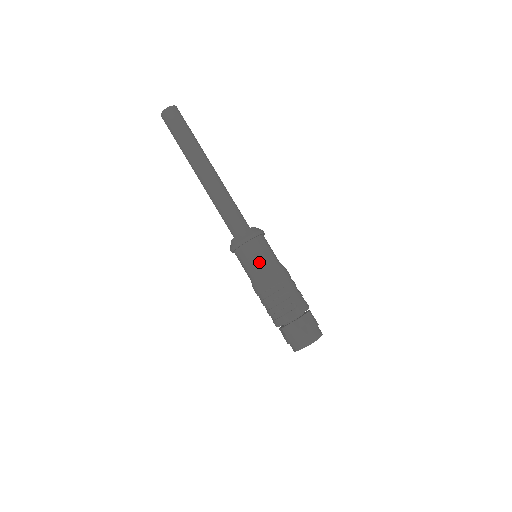
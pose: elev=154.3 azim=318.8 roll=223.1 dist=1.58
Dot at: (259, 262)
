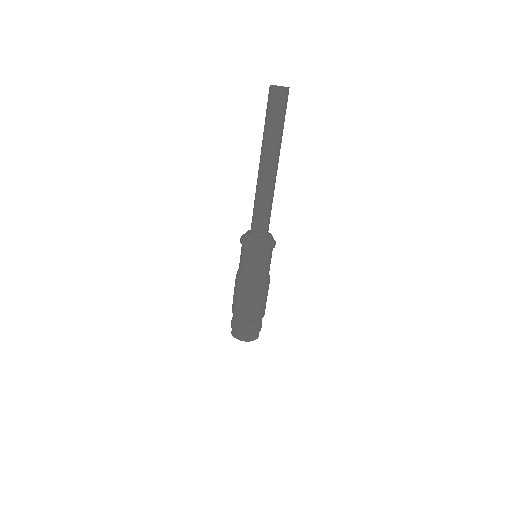
Dot at: (266, 268)
